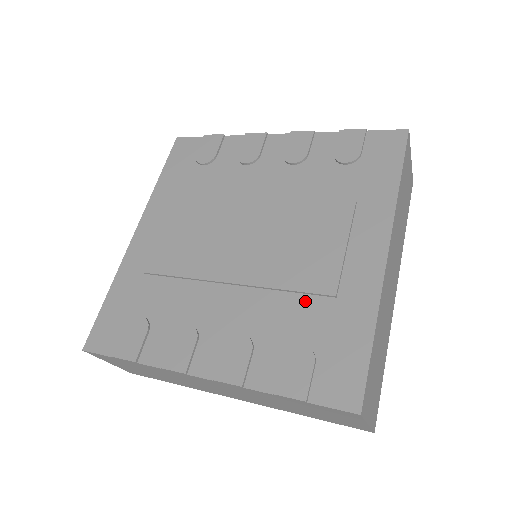
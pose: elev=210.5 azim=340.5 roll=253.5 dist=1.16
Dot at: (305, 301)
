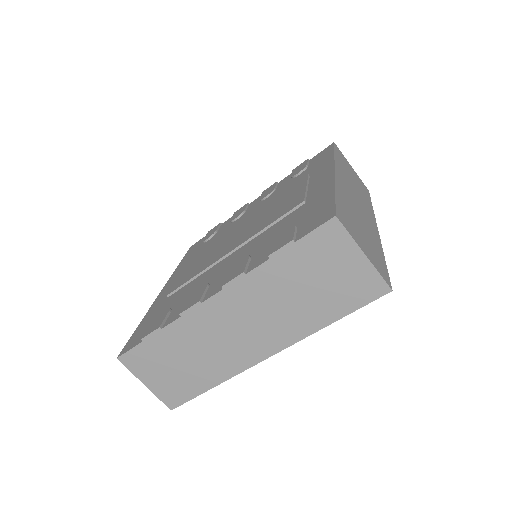
Dot at: (284, 219)
